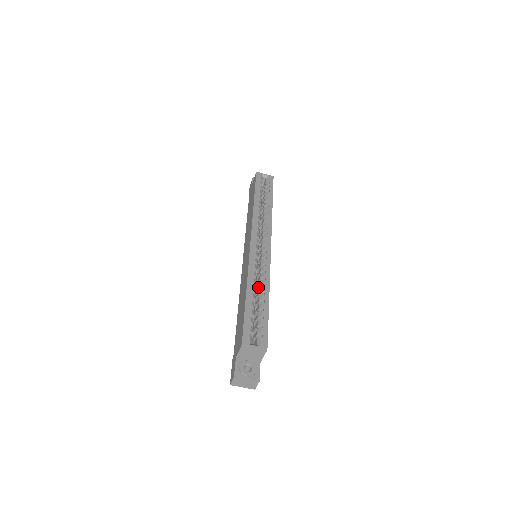
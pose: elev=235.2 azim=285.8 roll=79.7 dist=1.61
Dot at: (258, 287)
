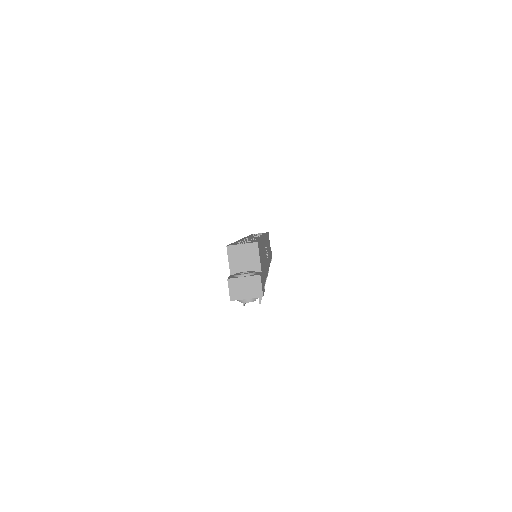
Dot at: occluded
